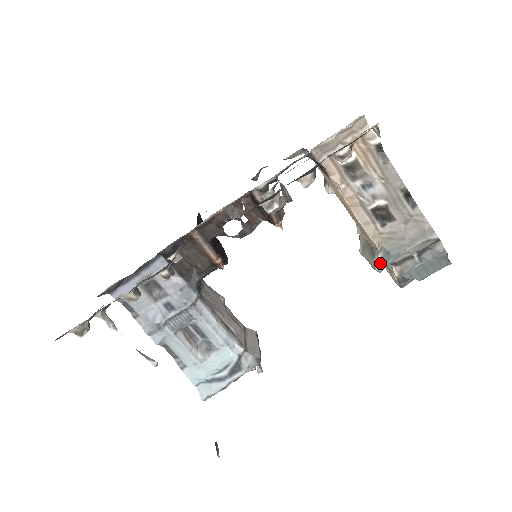
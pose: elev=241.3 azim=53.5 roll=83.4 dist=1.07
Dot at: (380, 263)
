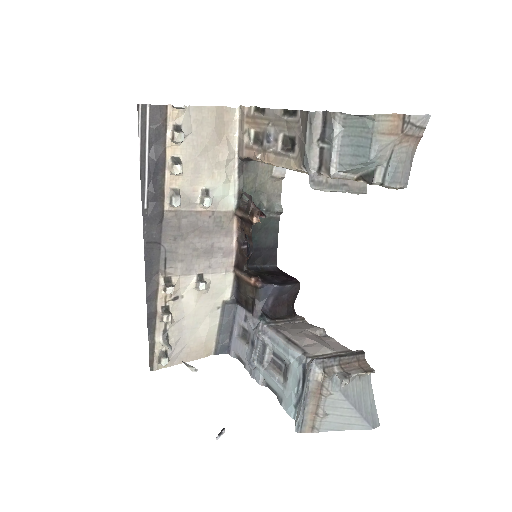
Dot at: (310, 180)
